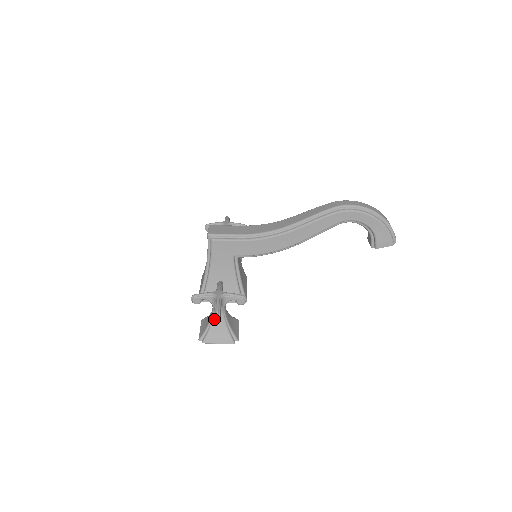
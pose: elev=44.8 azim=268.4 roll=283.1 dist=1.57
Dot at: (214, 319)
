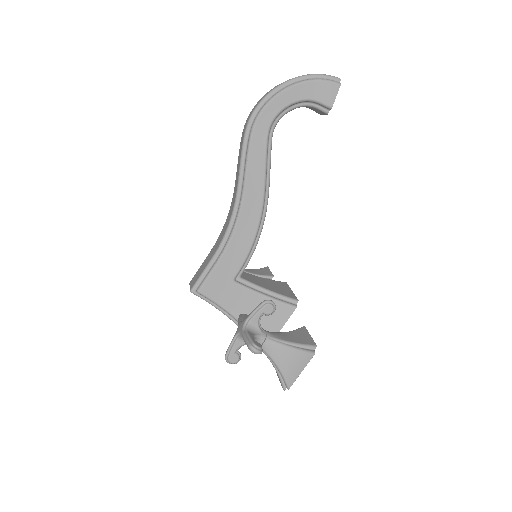
Dot at: (270, 355)
